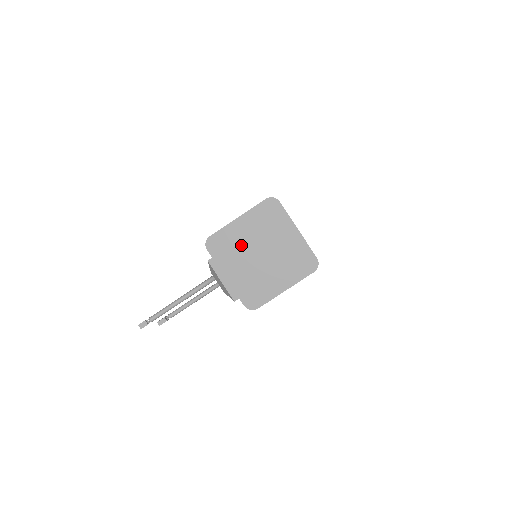
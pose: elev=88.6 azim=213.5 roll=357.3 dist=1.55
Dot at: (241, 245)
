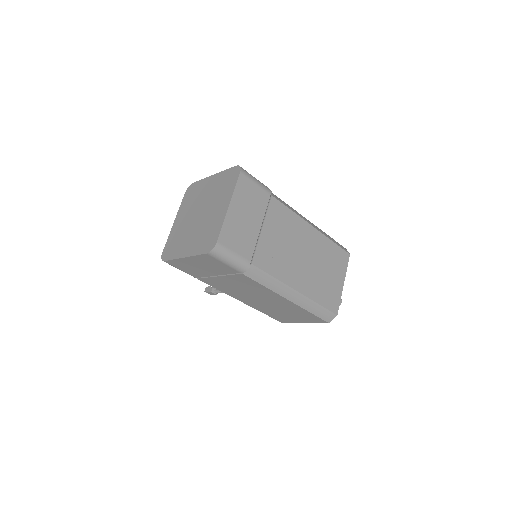
Dot at: (198, 199)
